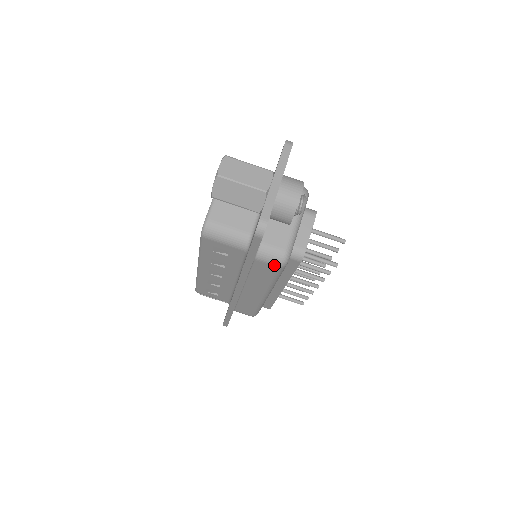
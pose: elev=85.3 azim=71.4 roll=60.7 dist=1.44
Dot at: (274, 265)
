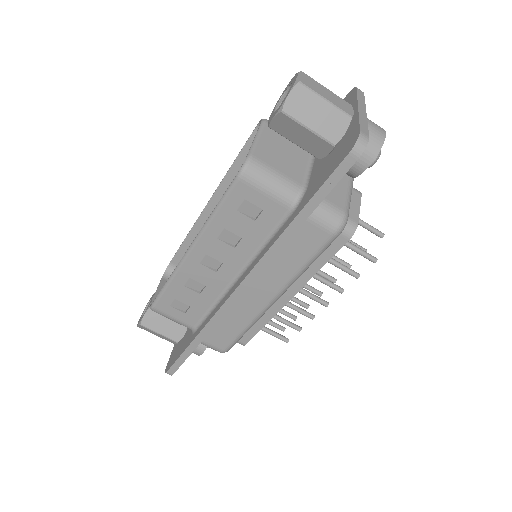
Dot at: (328, 230)
